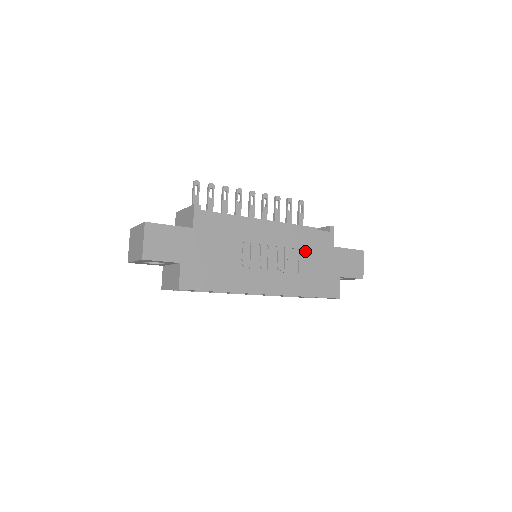
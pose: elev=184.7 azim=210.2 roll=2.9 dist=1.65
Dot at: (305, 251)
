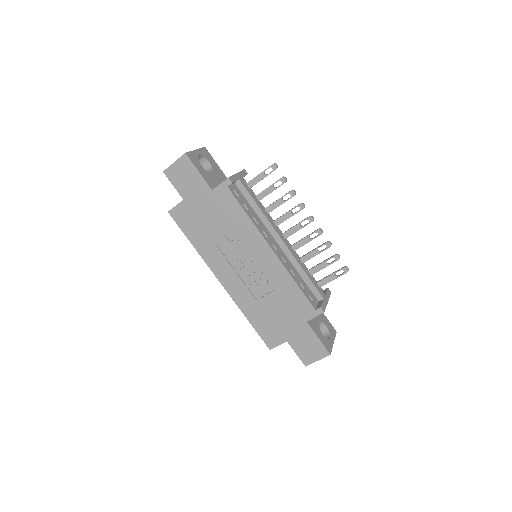
Dot at: (279, 295)
